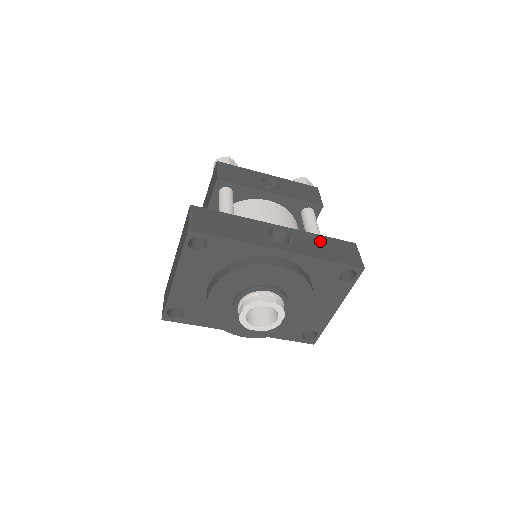
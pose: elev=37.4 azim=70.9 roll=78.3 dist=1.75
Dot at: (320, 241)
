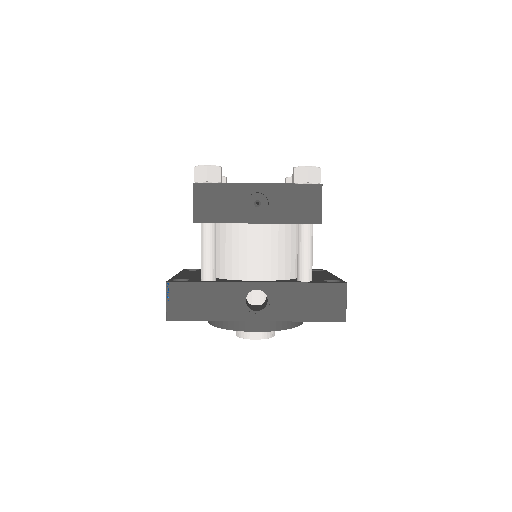
Dot at: (302, 293)
